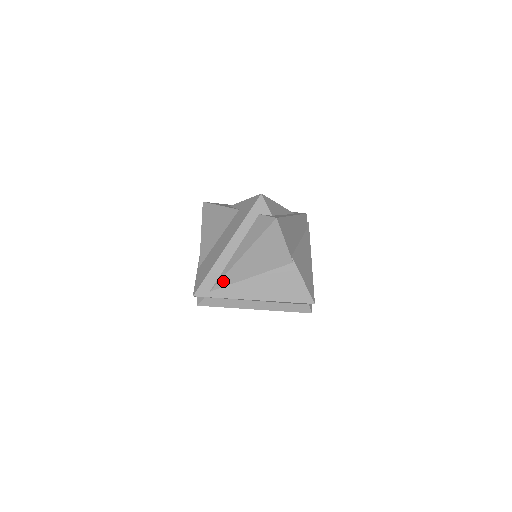
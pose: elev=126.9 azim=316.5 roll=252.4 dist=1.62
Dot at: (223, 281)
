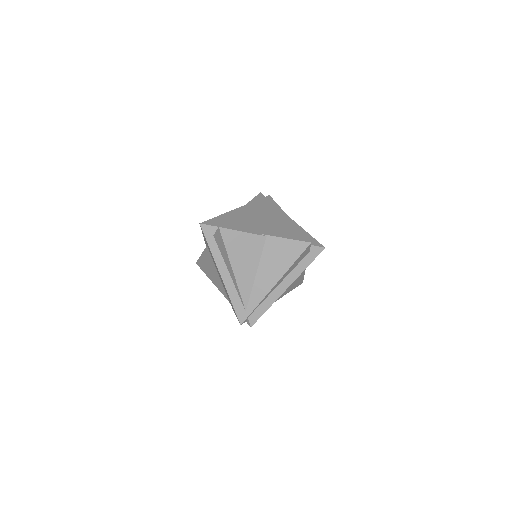
Dot at: (244, 297)
